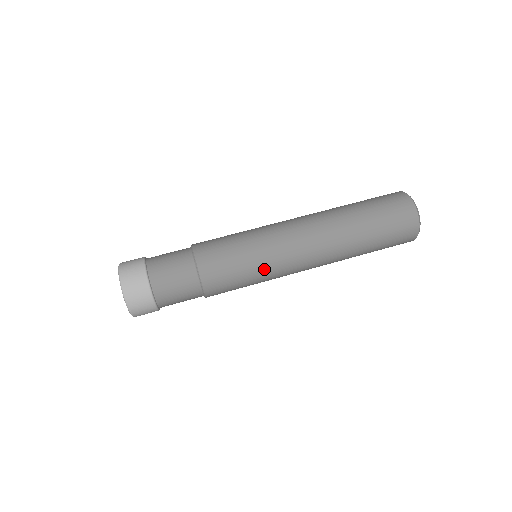
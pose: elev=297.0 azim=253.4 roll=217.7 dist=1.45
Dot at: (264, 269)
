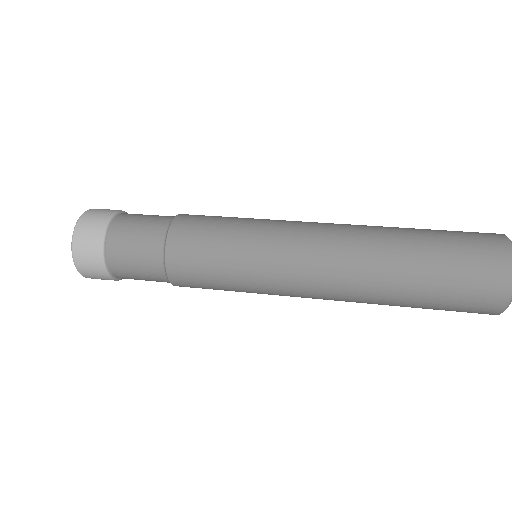
Dot at: (257, 223)
